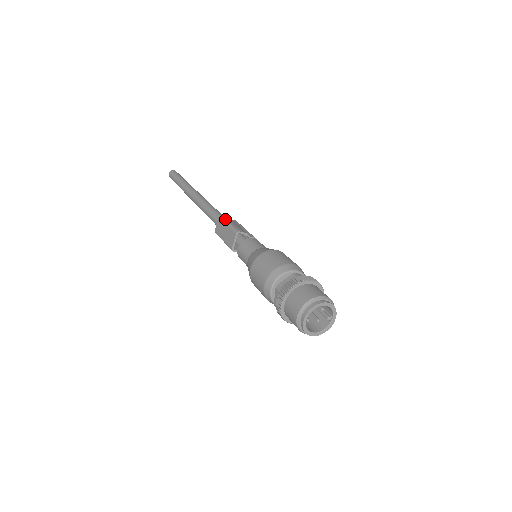
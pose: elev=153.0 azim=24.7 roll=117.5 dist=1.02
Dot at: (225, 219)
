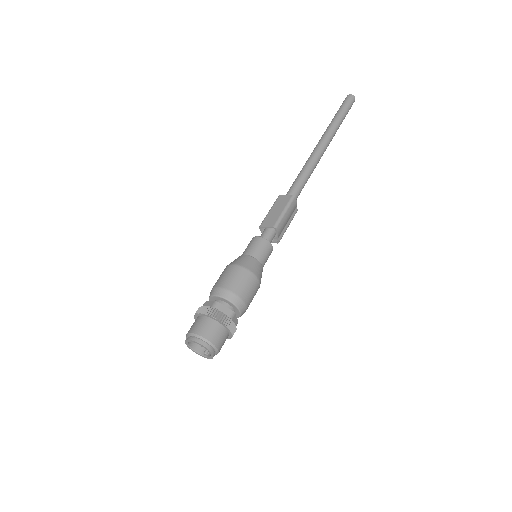
Dot at: (289, 205)
